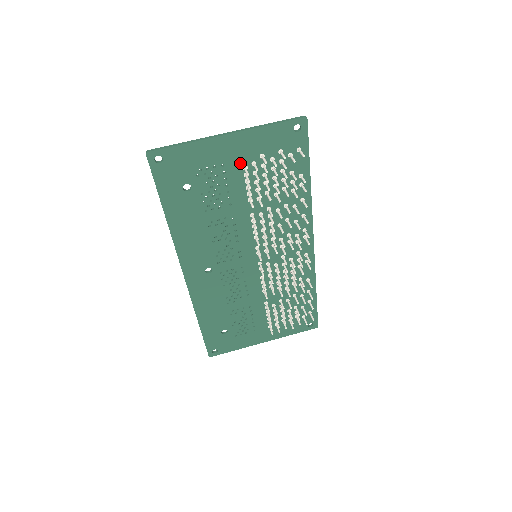
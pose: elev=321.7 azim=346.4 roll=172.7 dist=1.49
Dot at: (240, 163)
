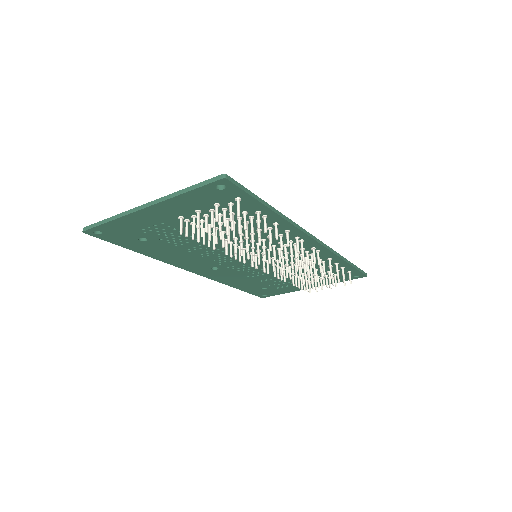
Dot at: (179, 219)
